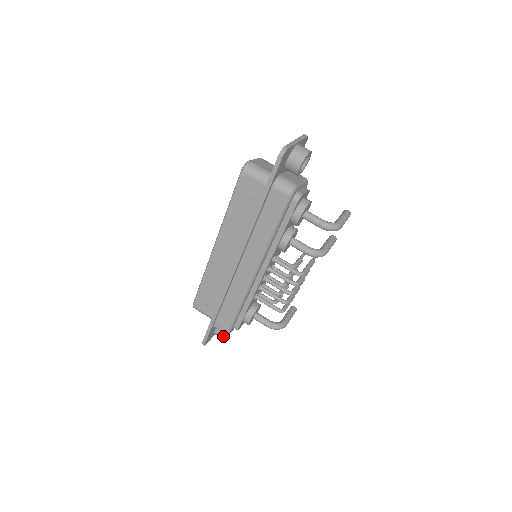
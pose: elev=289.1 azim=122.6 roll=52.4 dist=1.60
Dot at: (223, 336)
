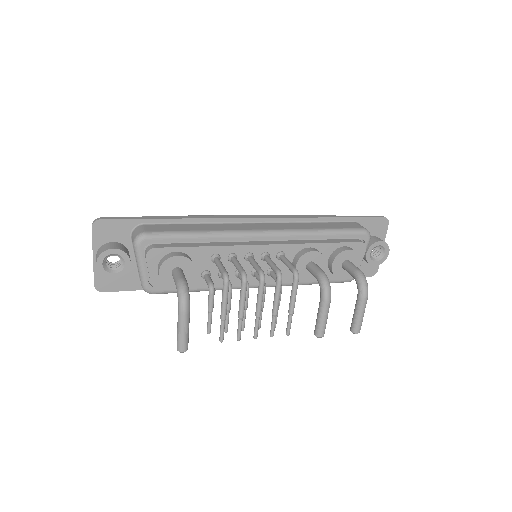
Dot at: (114, 248)
